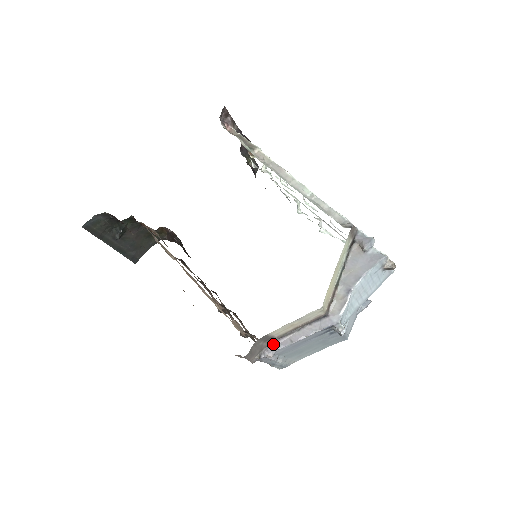
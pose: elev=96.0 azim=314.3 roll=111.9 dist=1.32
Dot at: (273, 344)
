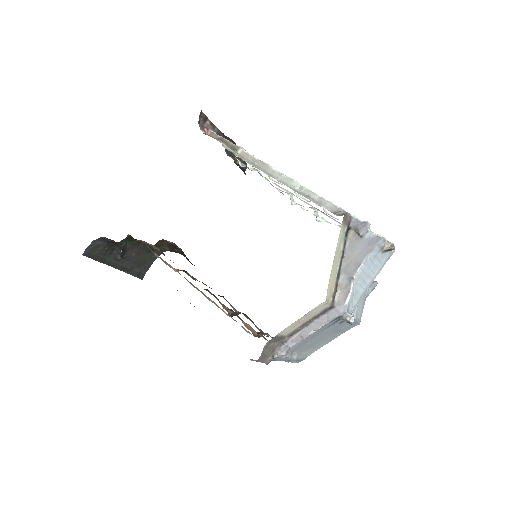
Dot at: (284, 343)
